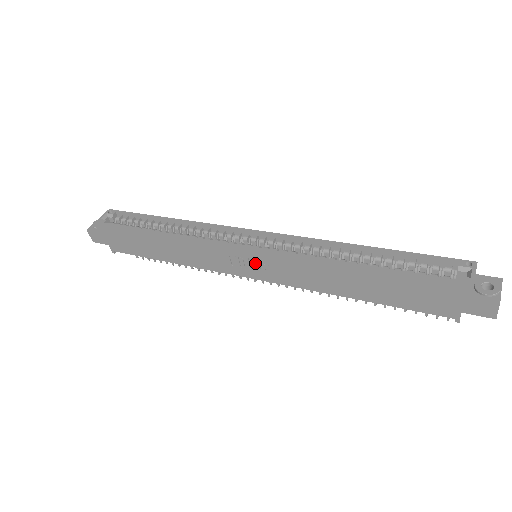
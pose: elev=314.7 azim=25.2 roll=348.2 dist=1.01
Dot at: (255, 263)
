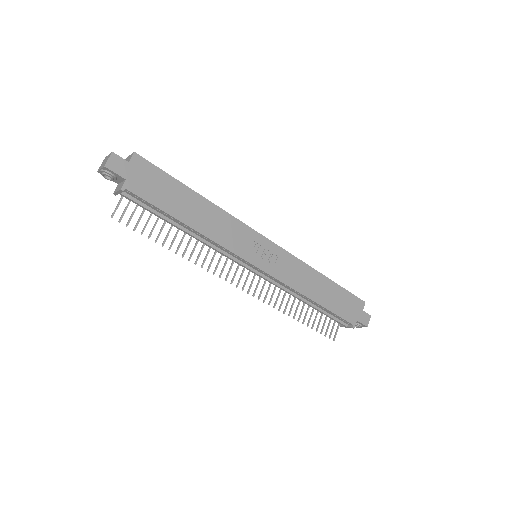
Dot at: (267, 255)
